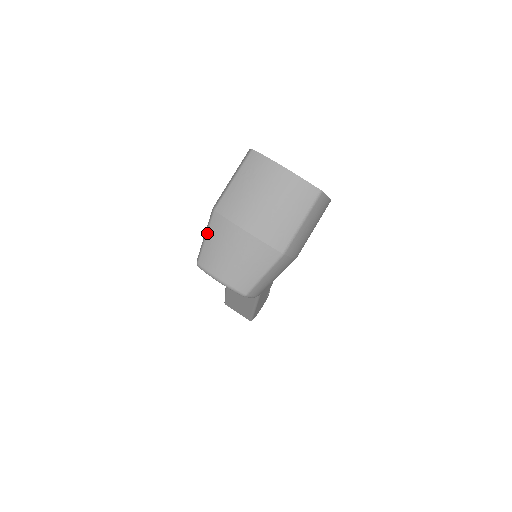
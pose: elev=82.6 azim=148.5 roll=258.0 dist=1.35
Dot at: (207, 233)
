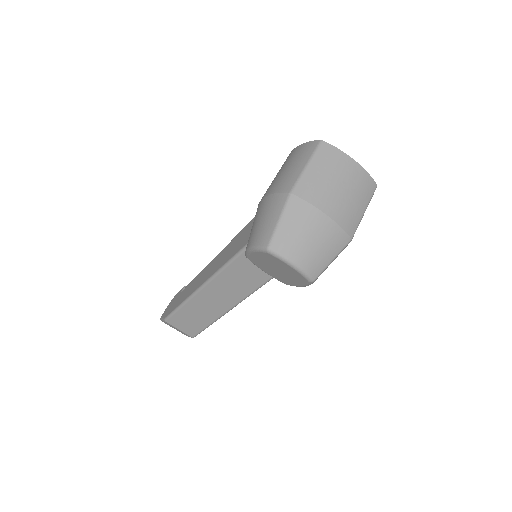
Dot at: (282, 216)
